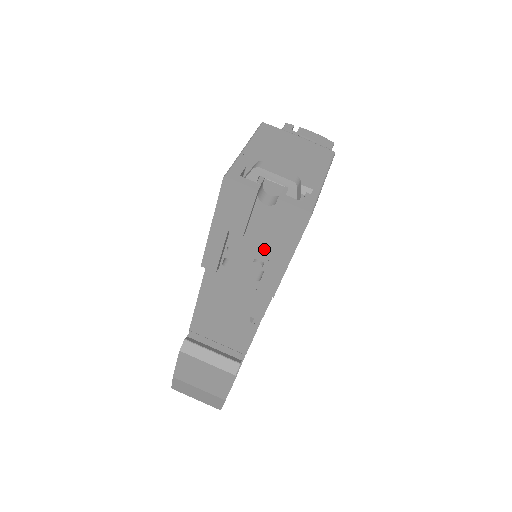
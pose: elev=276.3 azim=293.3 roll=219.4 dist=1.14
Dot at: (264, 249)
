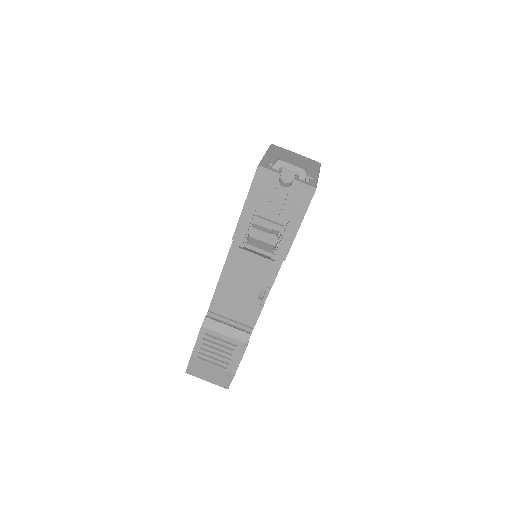
Dot at: (280, 222)
